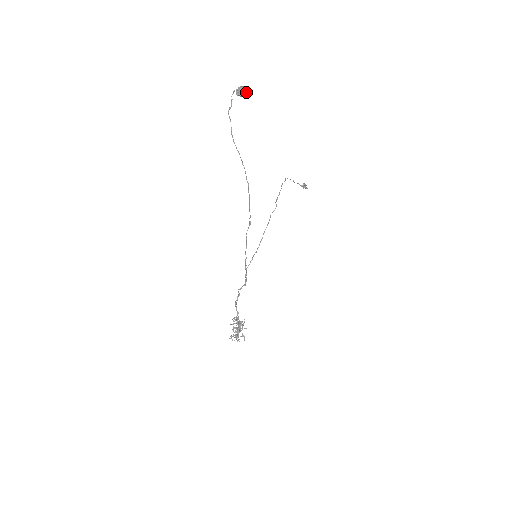
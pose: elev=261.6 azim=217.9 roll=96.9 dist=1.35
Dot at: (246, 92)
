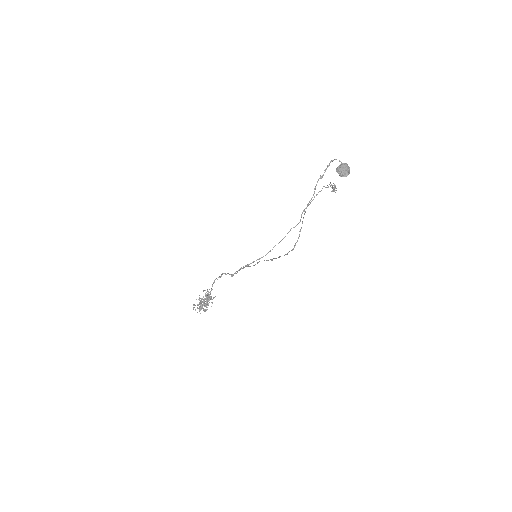
Dot at: (347, 175)
